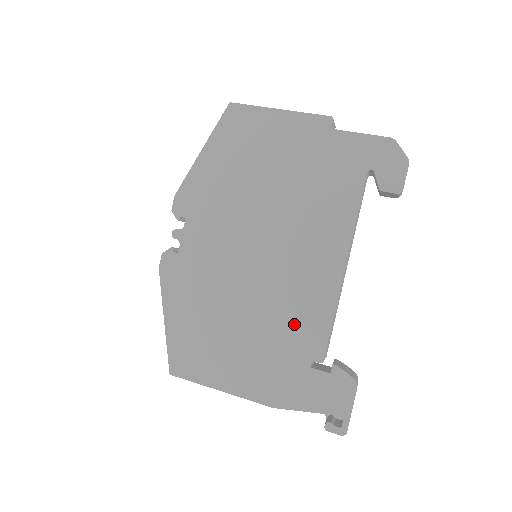
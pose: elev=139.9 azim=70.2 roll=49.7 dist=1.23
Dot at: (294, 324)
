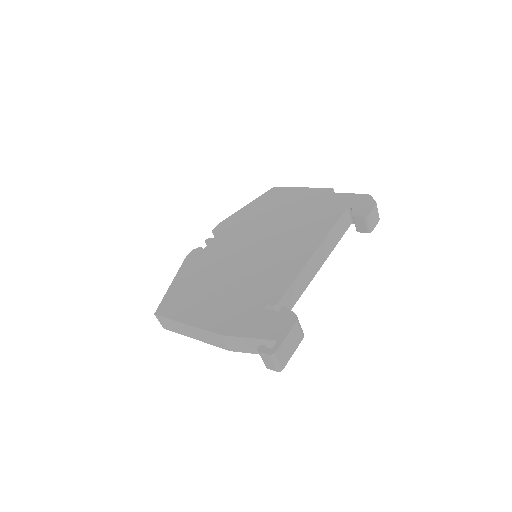
Dot at: (264, 283)
